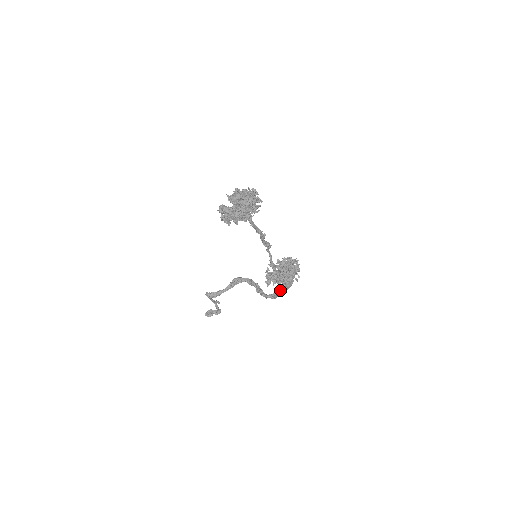
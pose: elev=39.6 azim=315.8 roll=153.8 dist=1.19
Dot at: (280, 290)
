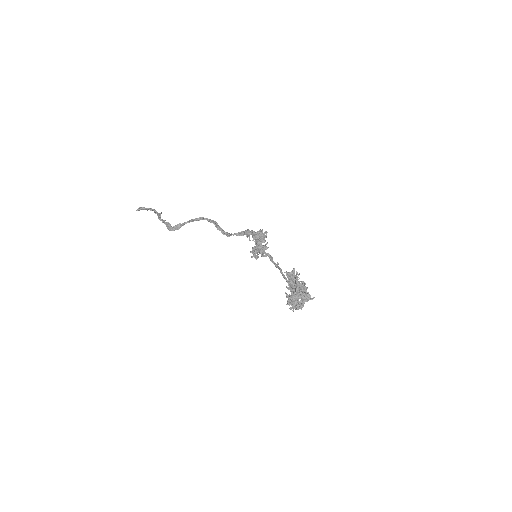
Dot at: occluded
